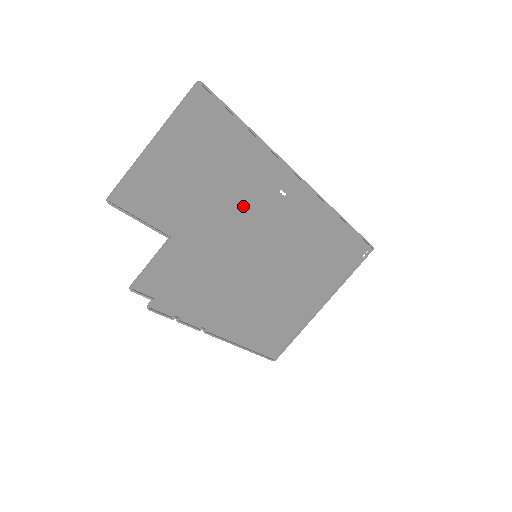
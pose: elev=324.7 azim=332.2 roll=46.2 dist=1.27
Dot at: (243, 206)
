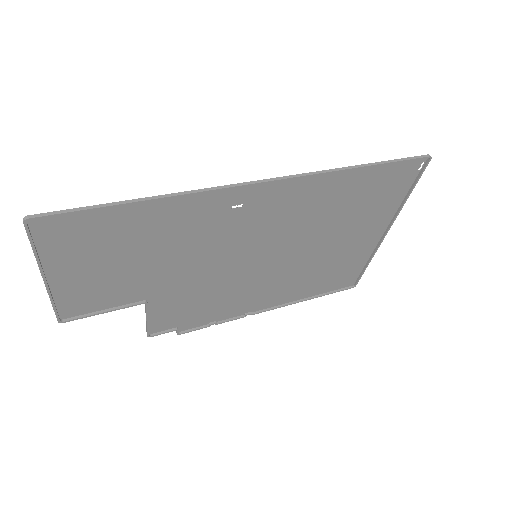
Dot at: (198, 243)
